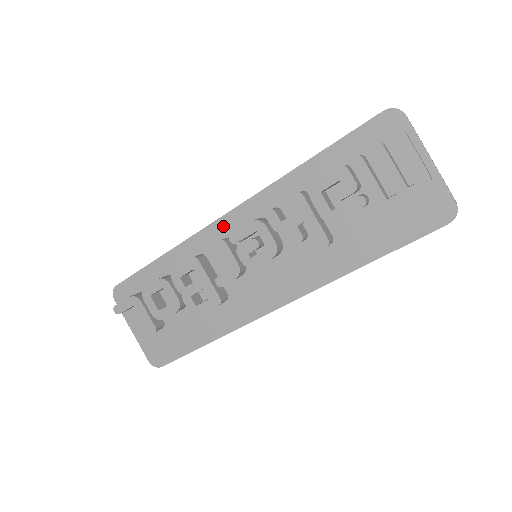
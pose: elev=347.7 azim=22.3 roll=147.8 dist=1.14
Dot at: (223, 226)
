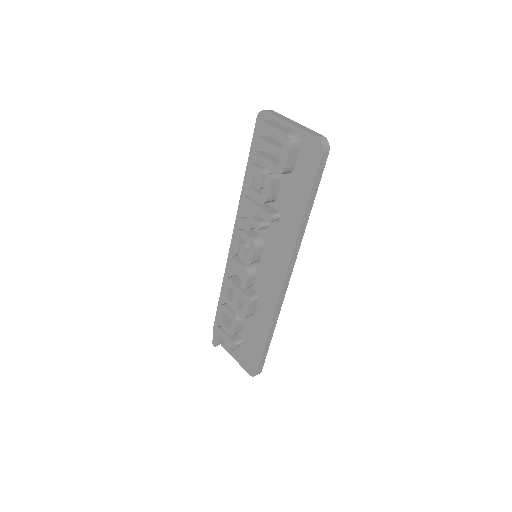
Dot at: occluded
